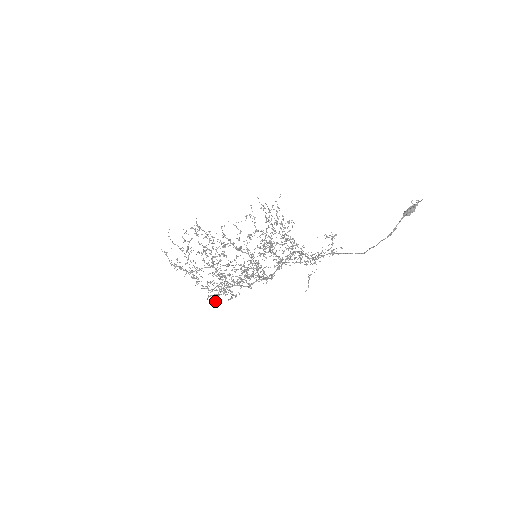
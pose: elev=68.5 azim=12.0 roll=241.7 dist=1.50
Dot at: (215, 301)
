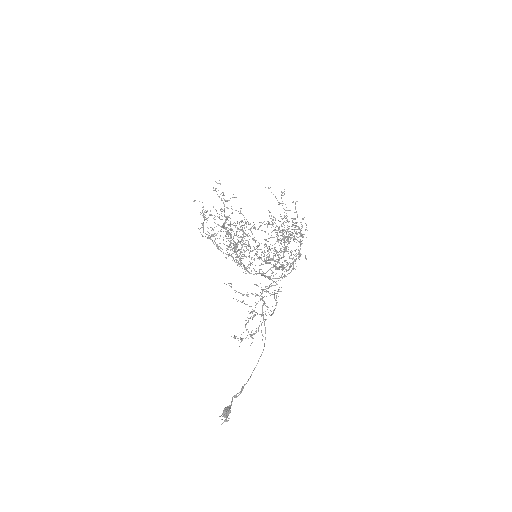
Dot at: (246, 235)
